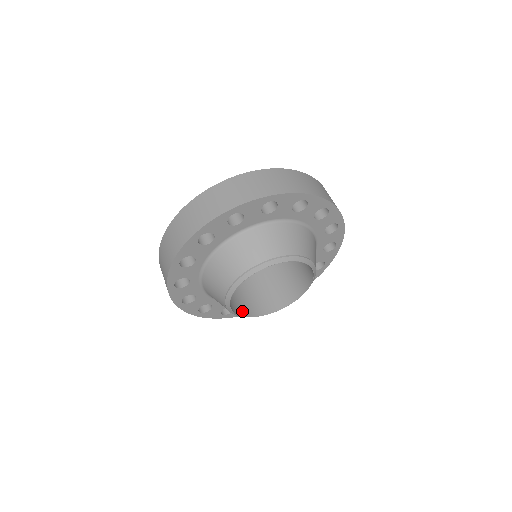
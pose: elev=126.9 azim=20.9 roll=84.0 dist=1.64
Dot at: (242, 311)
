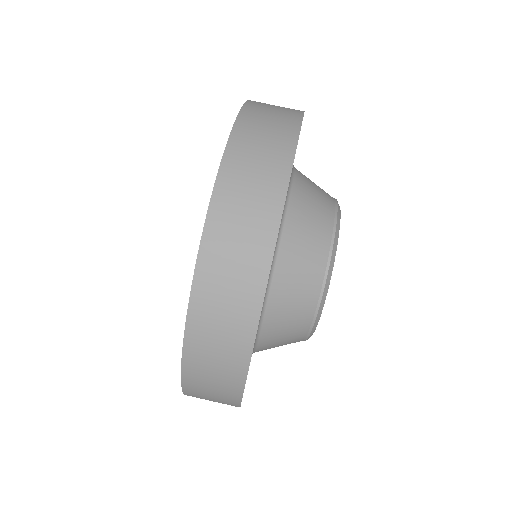
Dot at: occluded
